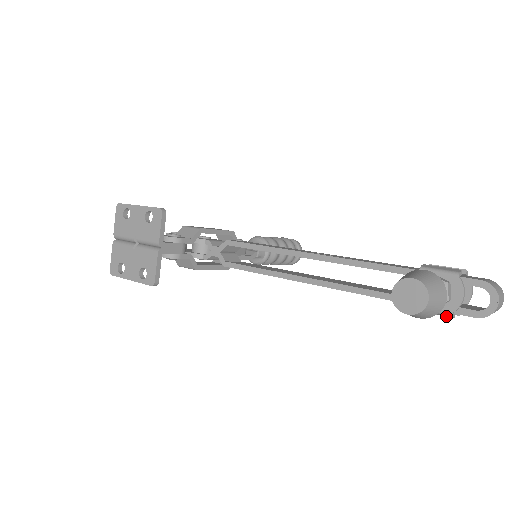
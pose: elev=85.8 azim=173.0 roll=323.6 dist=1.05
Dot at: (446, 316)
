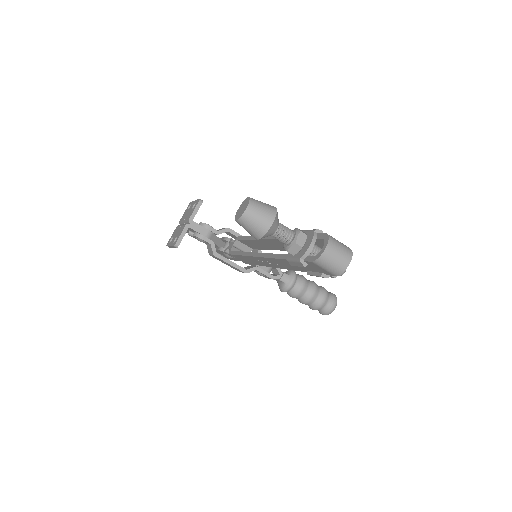
Dot at: (302, 266)
